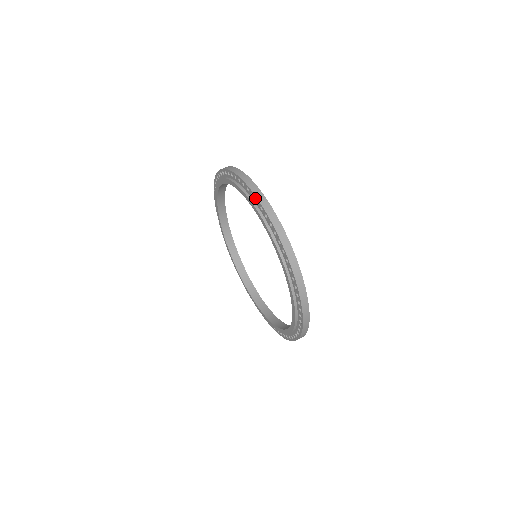
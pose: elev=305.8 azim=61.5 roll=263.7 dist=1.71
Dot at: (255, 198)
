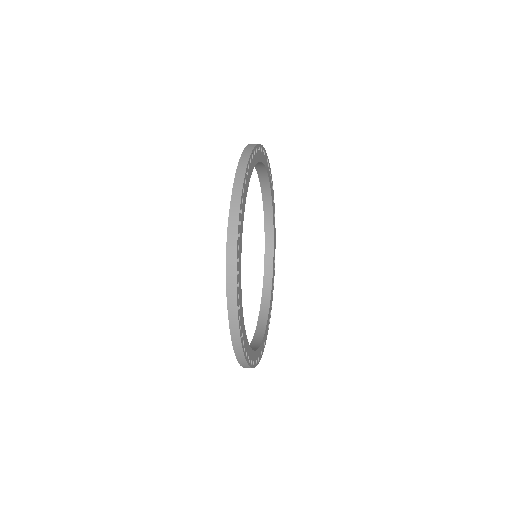
Dot at: occluded
